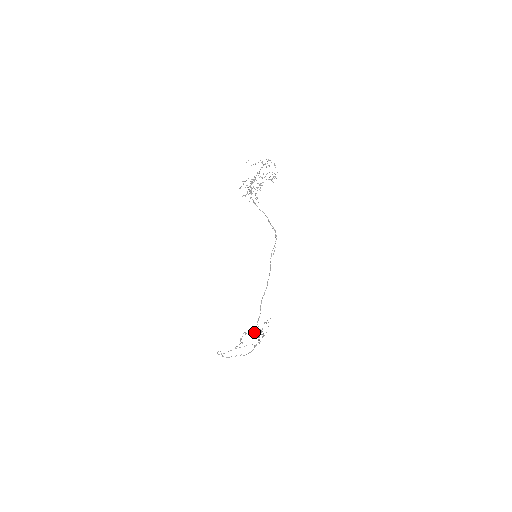
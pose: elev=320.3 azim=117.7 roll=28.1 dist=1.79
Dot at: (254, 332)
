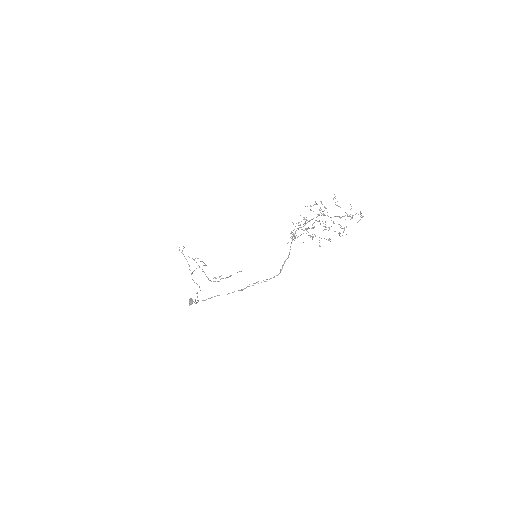
Dot at: (191, 298)
